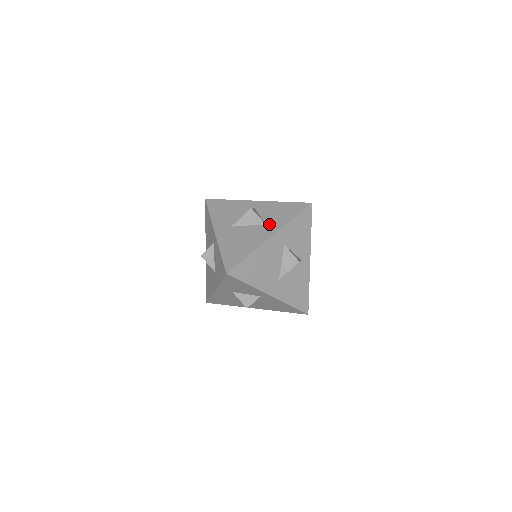
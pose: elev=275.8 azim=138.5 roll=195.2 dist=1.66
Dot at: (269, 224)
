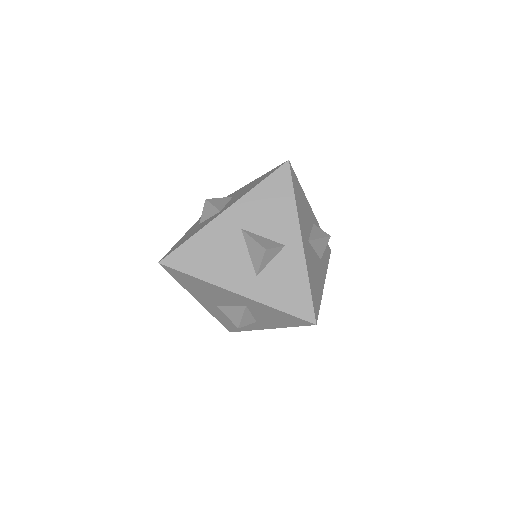
Dot at: (258, 280)
